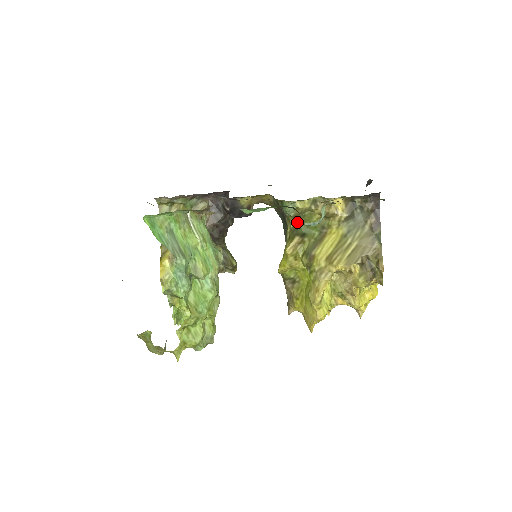
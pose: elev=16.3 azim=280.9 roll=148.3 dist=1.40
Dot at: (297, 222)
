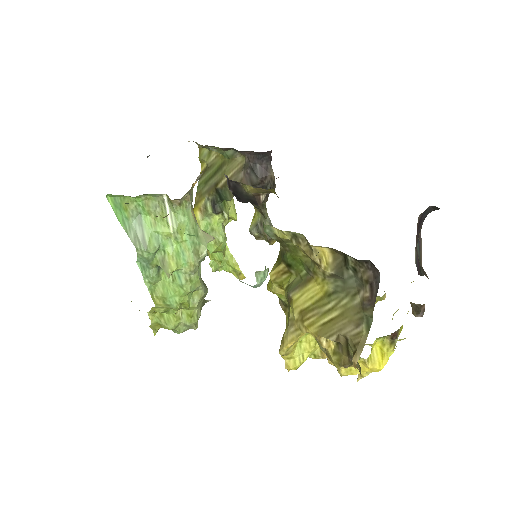
Dot at: (283, 247)
